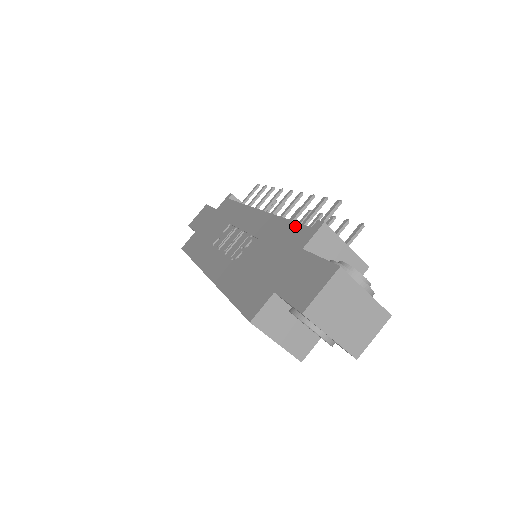
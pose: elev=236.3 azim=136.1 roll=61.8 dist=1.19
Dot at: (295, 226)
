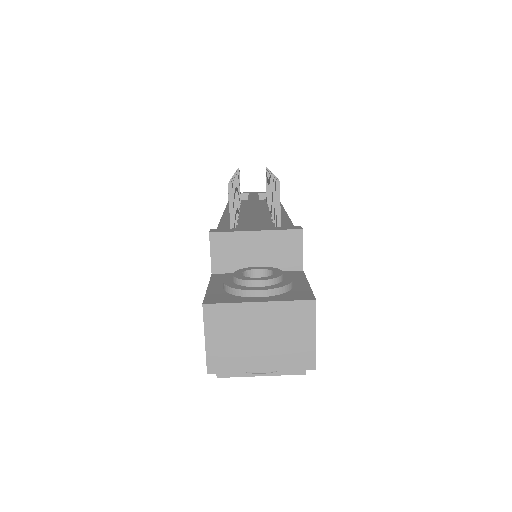
Dot at: occluded
